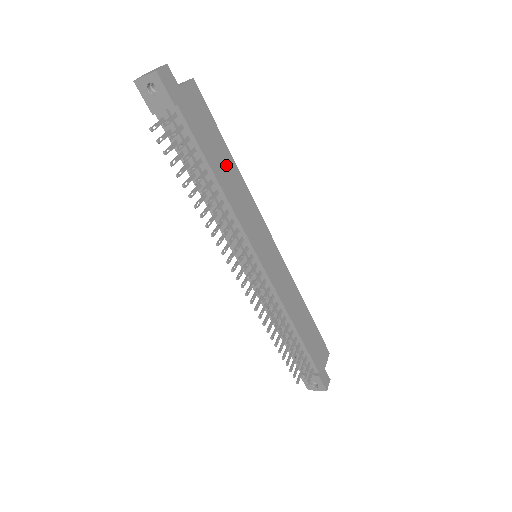
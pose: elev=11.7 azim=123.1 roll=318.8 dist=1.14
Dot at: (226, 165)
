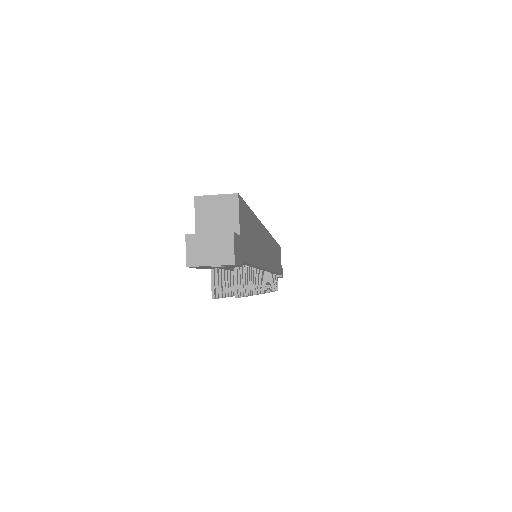
Dot at: (256, 235)
